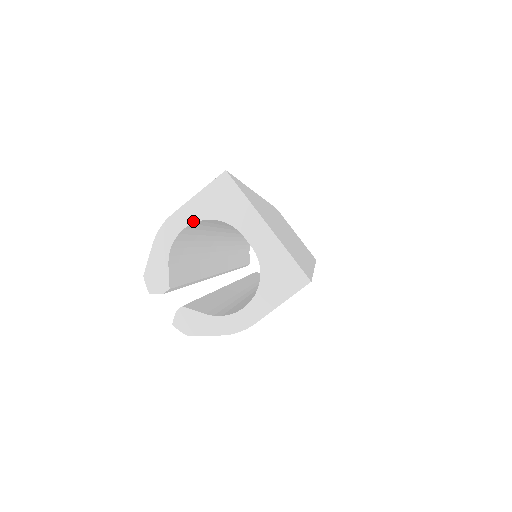
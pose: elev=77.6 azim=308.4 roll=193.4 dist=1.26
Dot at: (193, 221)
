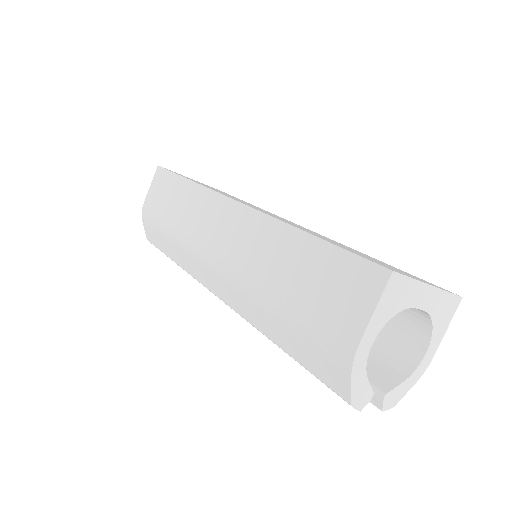
Dot at: (378, 332)
